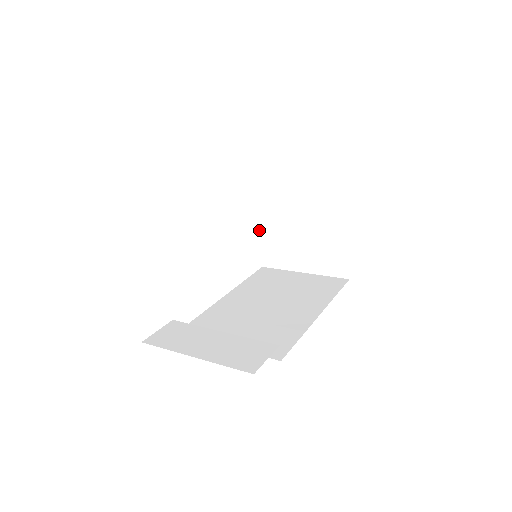
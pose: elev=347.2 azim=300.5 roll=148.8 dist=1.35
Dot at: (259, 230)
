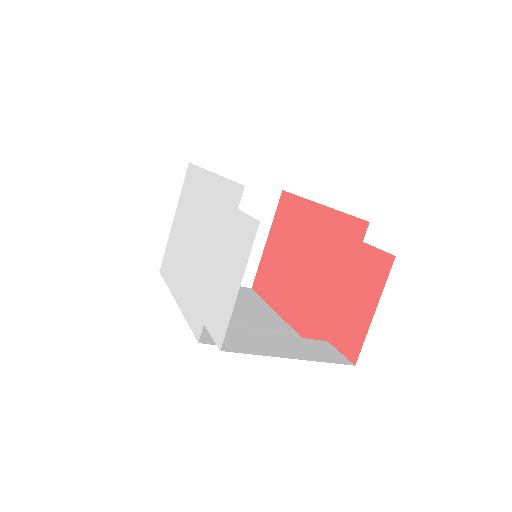
Dot at: (171, 229)
